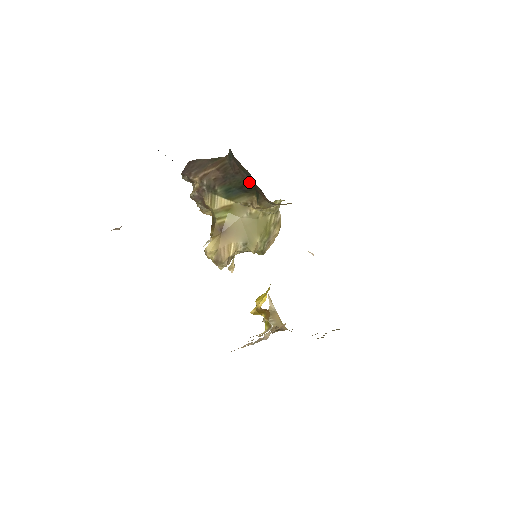
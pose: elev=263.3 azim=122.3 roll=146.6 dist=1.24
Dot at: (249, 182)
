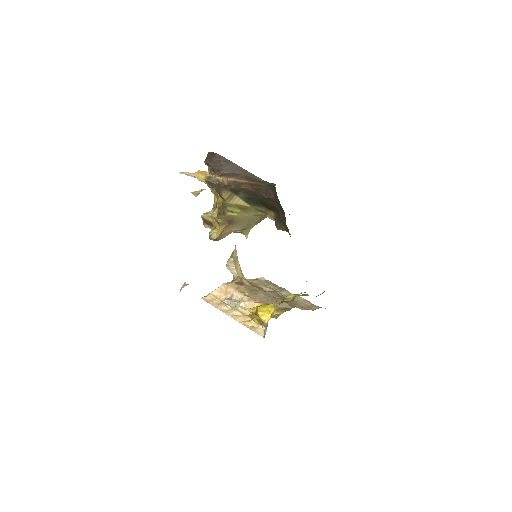
Dot at: (276, 208)
